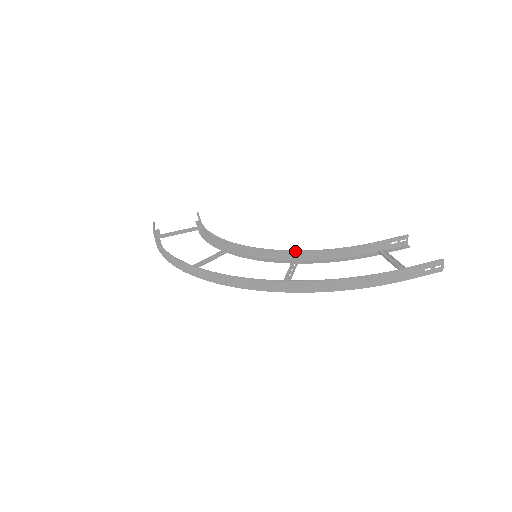
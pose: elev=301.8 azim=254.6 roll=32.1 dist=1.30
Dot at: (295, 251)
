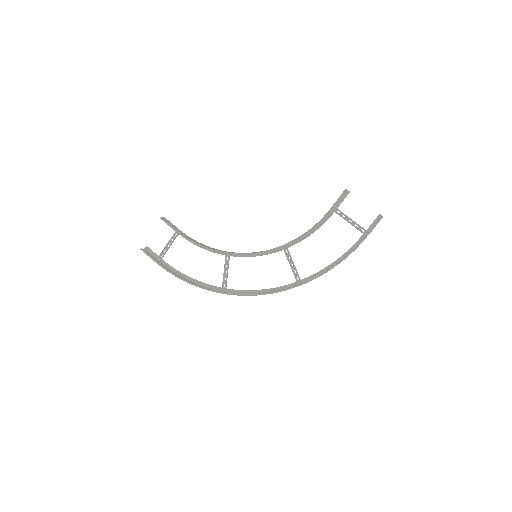
Dot at: occluded
